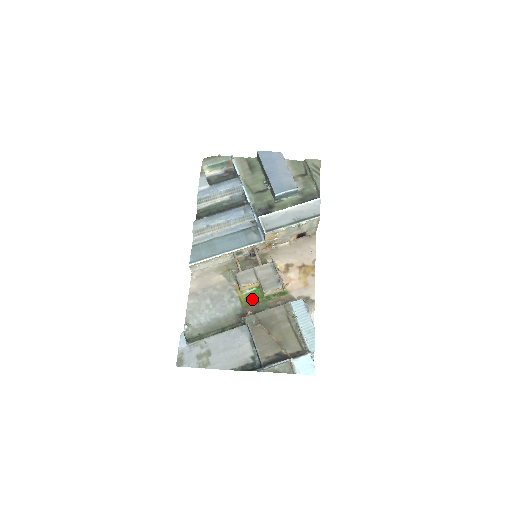
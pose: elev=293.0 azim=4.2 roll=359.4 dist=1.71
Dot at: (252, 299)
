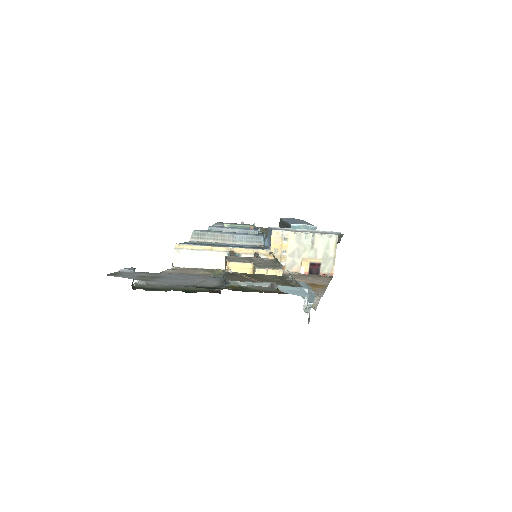
Dot at: occluded
